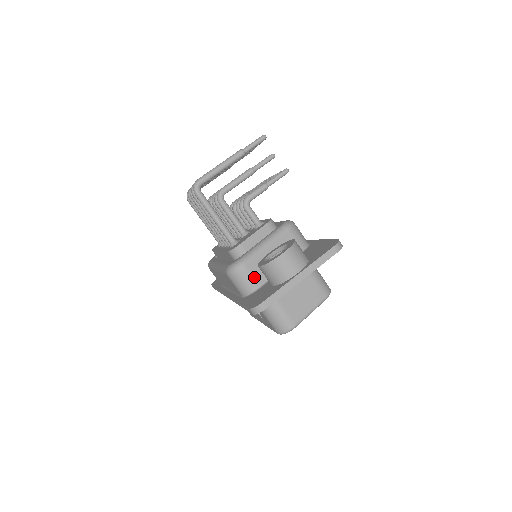
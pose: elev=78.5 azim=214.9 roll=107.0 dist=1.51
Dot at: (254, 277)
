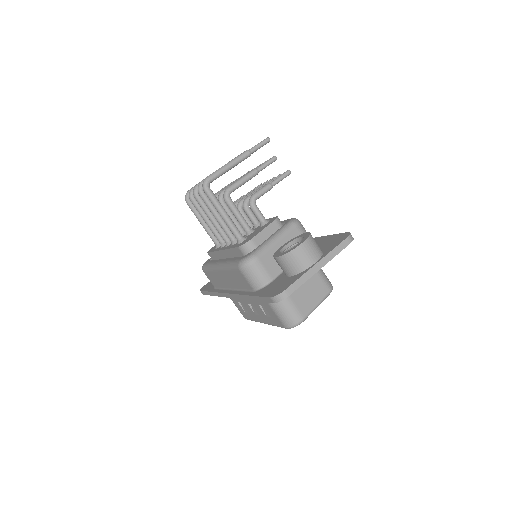
Dot at: (267, 270)
